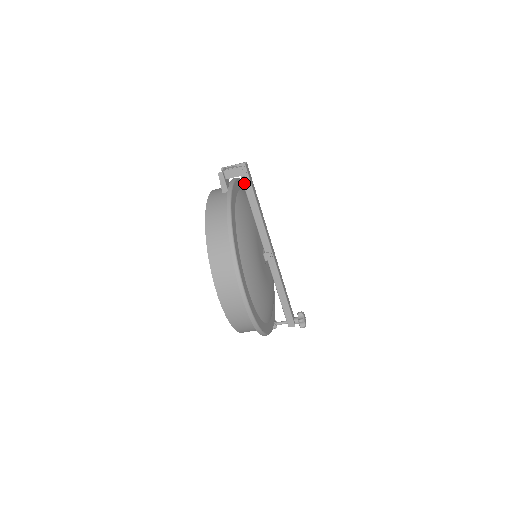
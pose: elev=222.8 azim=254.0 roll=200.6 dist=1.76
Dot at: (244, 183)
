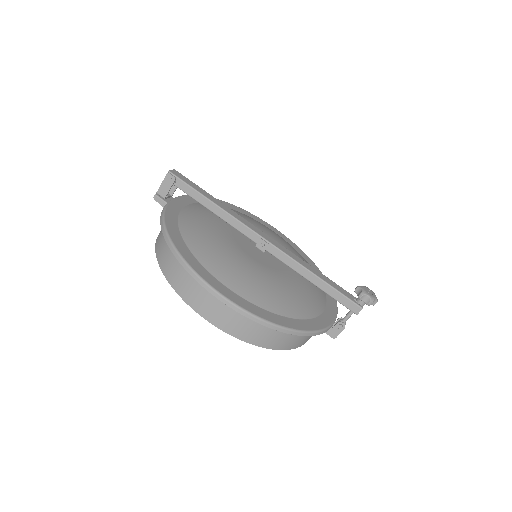
Dot at: (181, 189)
